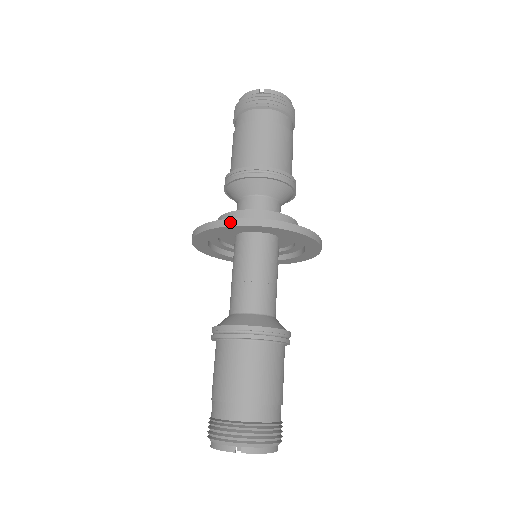
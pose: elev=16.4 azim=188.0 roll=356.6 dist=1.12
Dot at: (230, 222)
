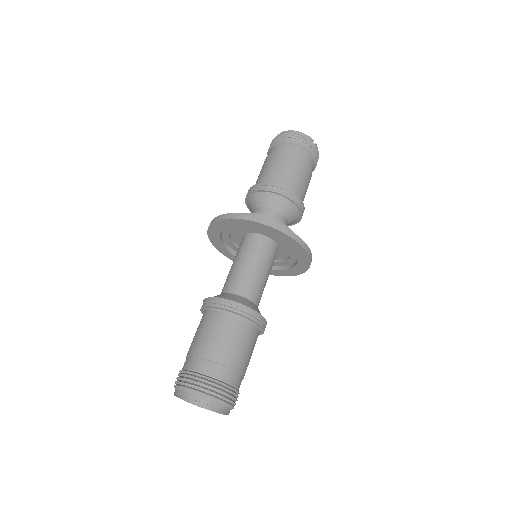
Dot at: (294, 236)
